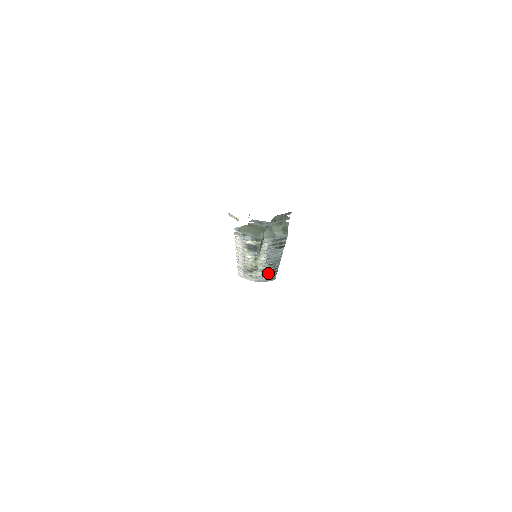
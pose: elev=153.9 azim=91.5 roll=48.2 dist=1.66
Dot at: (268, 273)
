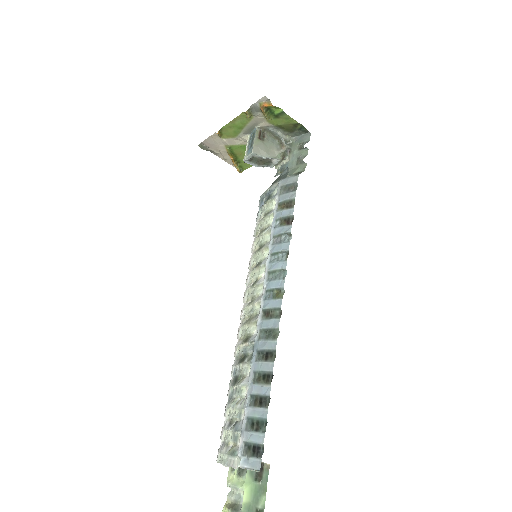
Dot at: (256, 382)
